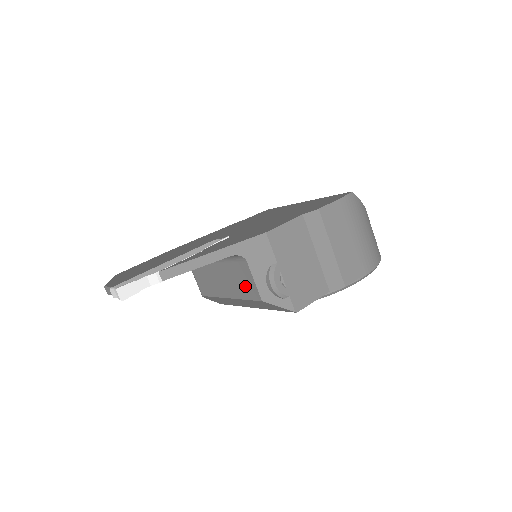
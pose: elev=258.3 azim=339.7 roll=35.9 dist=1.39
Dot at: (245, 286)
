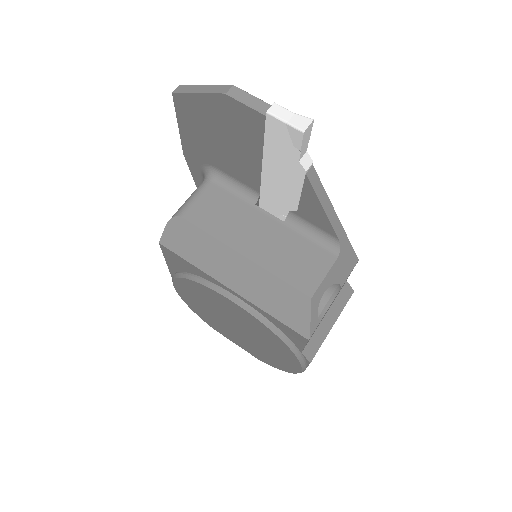
Dot at: (300, 269)
